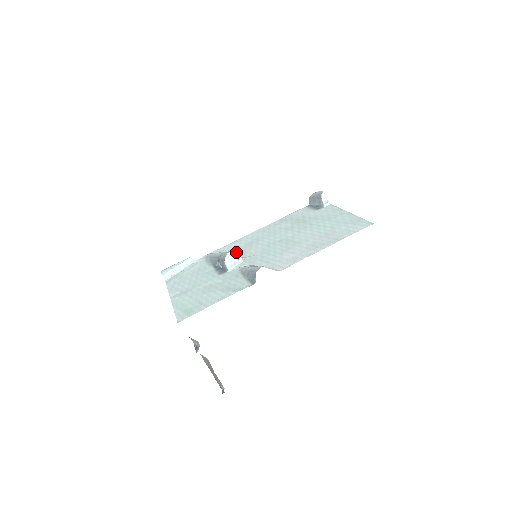
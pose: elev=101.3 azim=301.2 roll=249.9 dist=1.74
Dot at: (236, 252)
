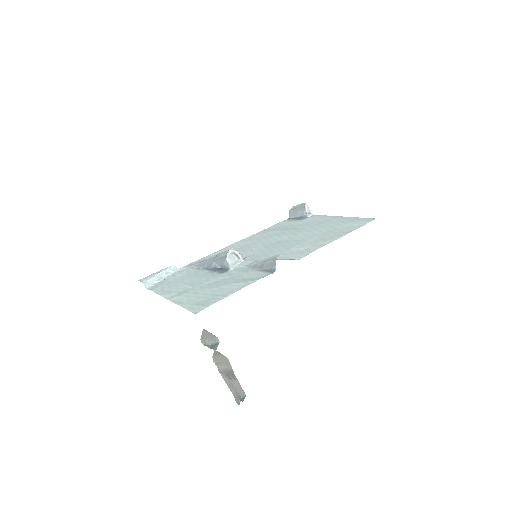
Dot at: (237, 250)
